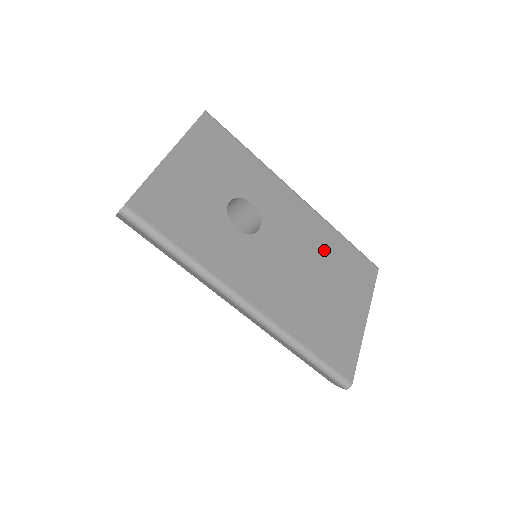
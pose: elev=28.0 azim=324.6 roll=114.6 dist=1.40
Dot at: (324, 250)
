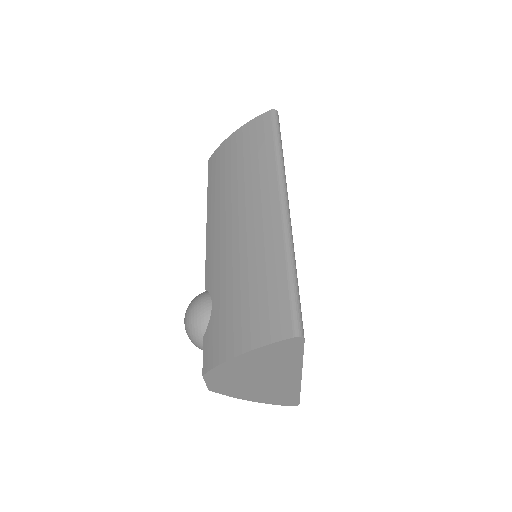
Dot at: occluded
